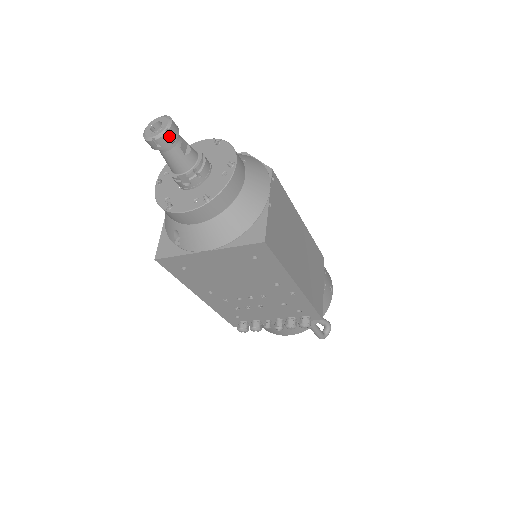
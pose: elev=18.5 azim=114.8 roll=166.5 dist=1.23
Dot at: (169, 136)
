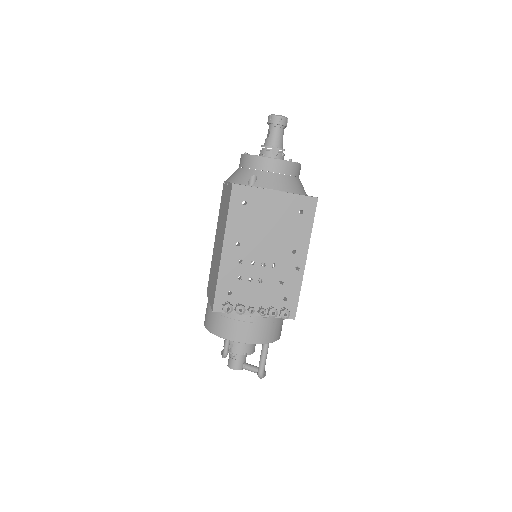
Dot at: (287, 121)
